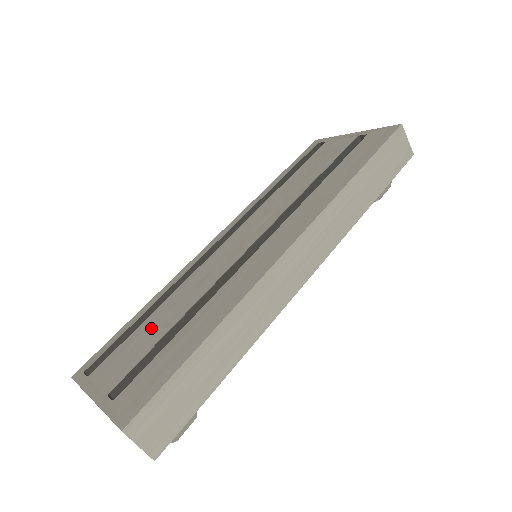
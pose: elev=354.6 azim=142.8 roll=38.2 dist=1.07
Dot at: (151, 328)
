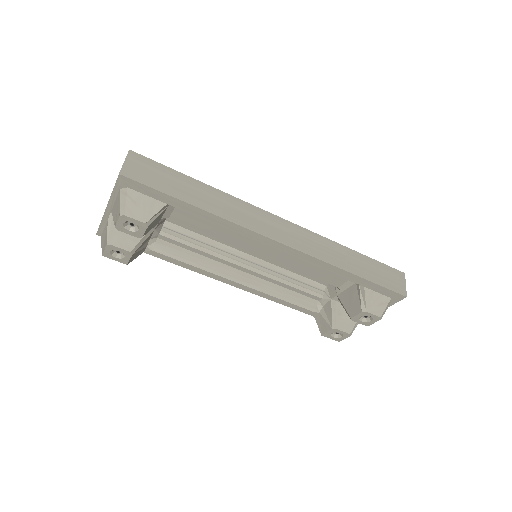
Dot at: occluded
